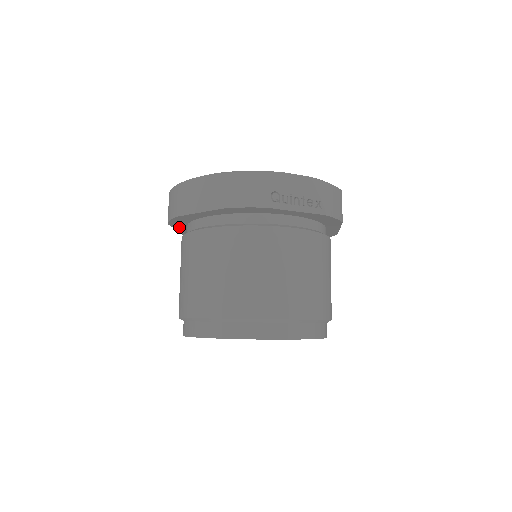
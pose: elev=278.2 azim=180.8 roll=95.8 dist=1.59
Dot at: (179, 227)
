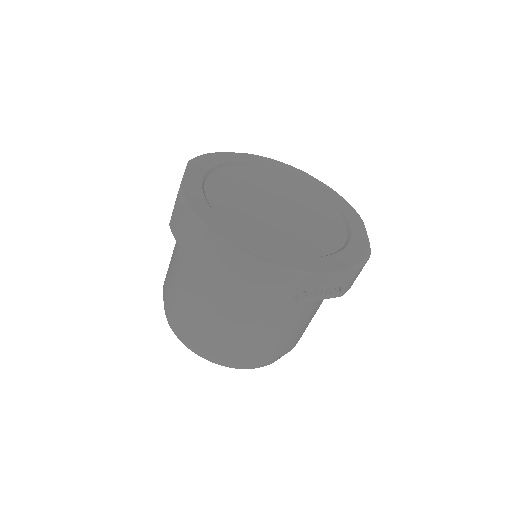
Dot at: occluded
